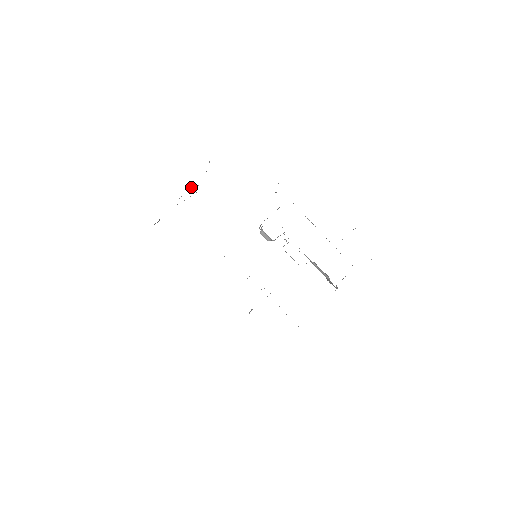
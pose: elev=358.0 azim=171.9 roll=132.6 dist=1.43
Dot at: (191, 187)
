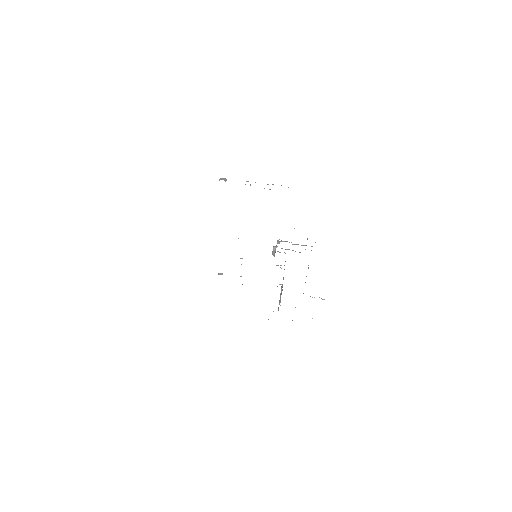
Dot at: occluded
